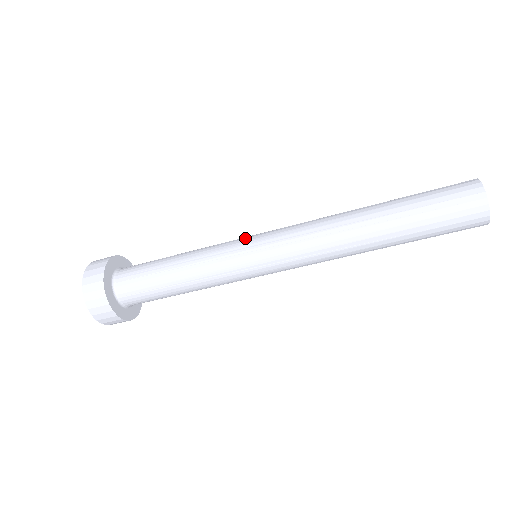
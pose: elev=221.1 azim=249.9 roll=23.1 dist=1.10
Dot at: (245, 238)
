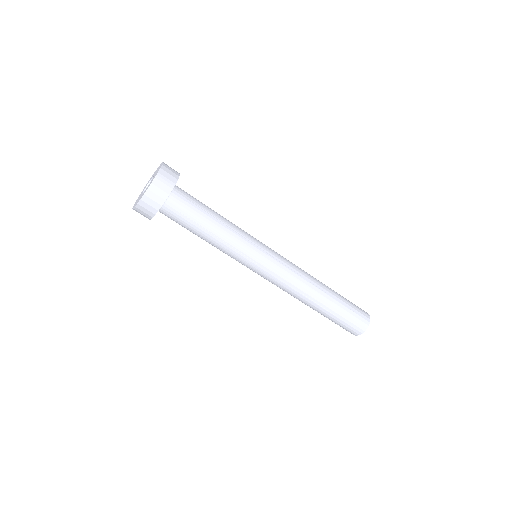
Dot at: (261, 250)
